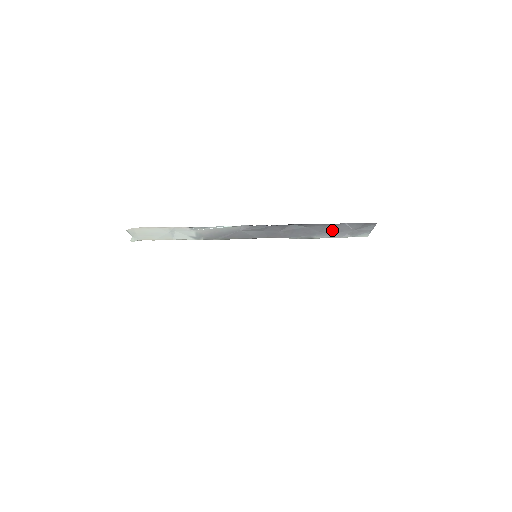
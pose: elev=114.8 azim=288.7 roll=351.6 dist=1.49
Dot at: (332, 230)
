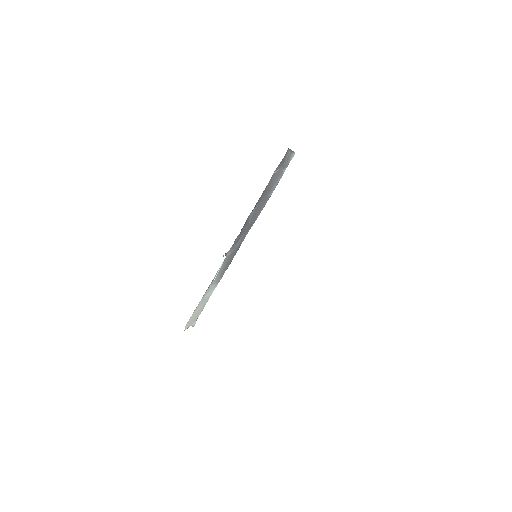
Dot at: (272, 183)
